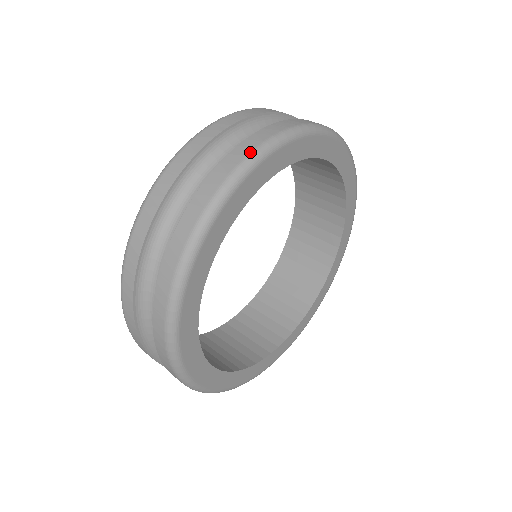
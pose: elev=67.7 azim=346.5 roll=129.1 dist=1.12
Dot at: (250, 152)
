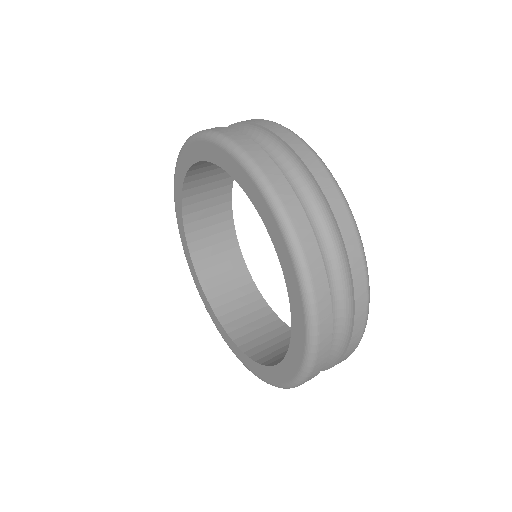
Dot at: occluded
